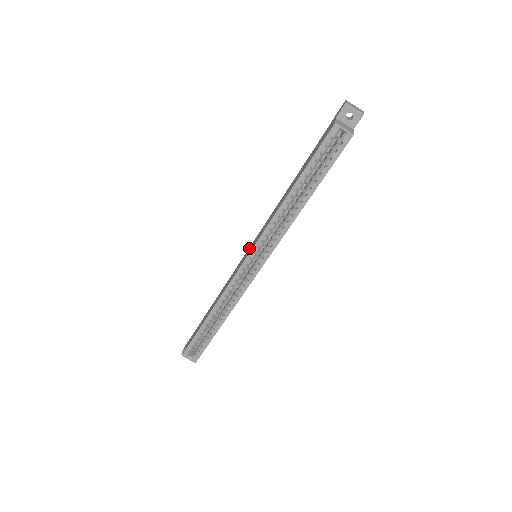
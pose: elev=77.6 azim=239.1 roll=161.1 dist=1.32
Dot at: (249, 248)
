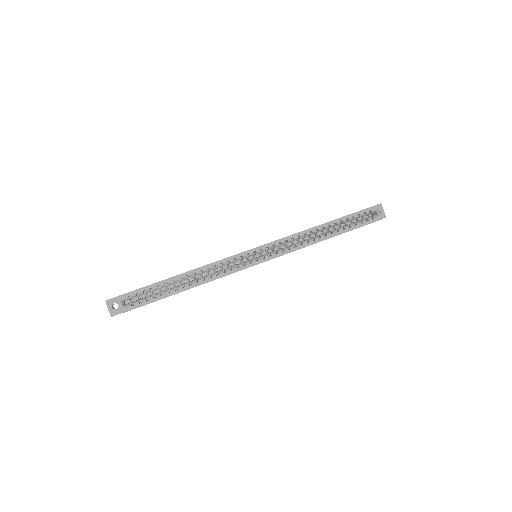
Dot at: occluded
